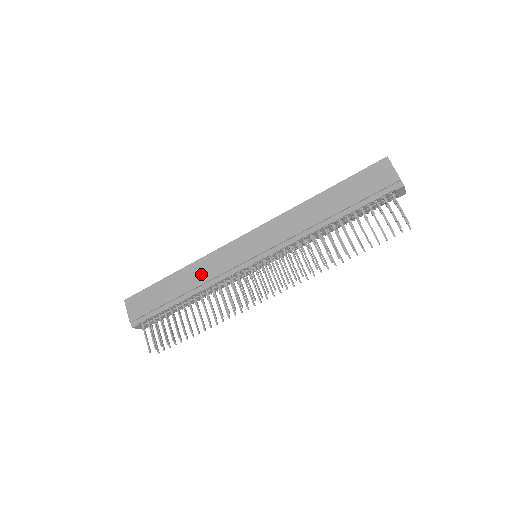
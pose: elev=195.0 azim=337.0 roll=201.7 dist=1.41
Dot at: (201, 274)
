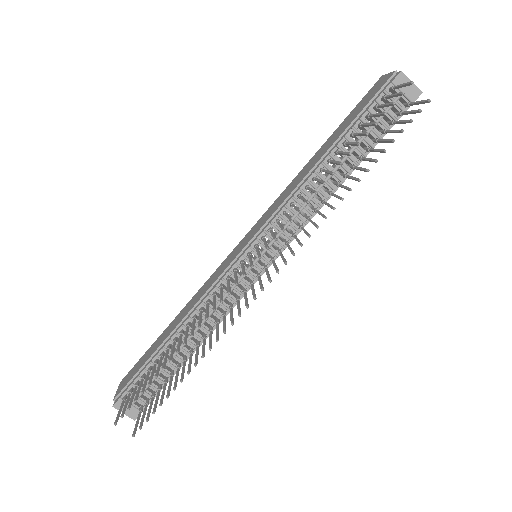
Dot at: (193, 302)
